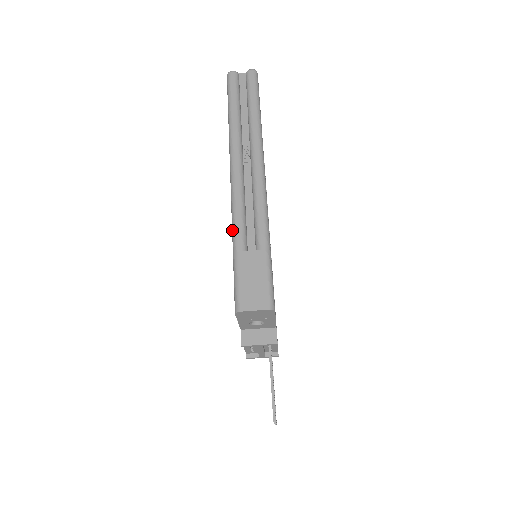
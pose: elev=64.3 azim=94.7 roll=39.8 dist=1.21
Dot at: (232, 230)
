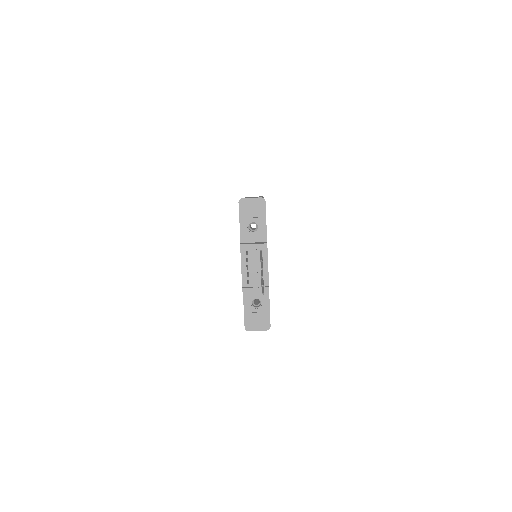
Dot at: occluded
